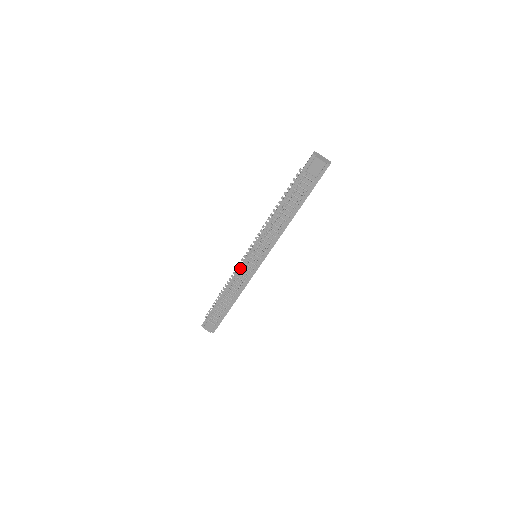
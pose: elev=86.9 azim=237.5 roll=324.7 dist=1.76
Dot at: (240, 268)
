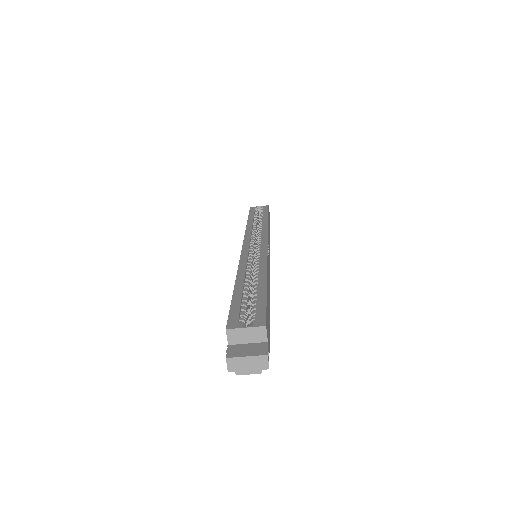
Dot at: occluded
